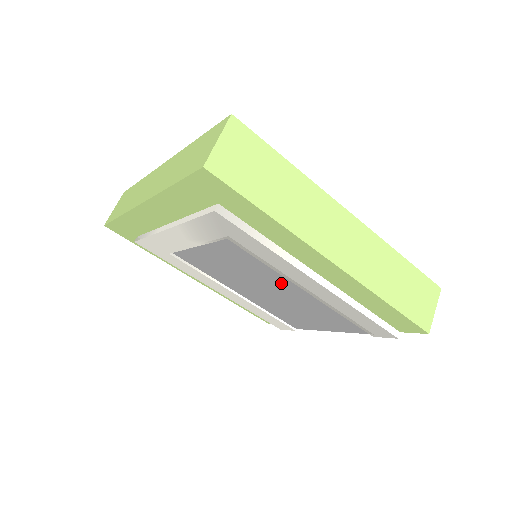
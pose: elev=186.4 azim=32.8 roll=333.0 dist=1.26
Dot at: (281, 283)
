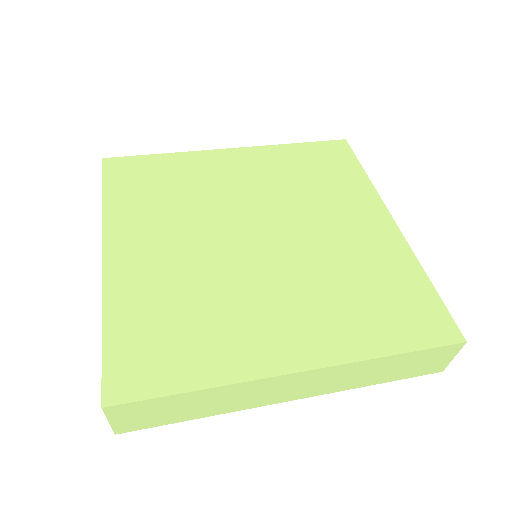
Dot at: occluded
